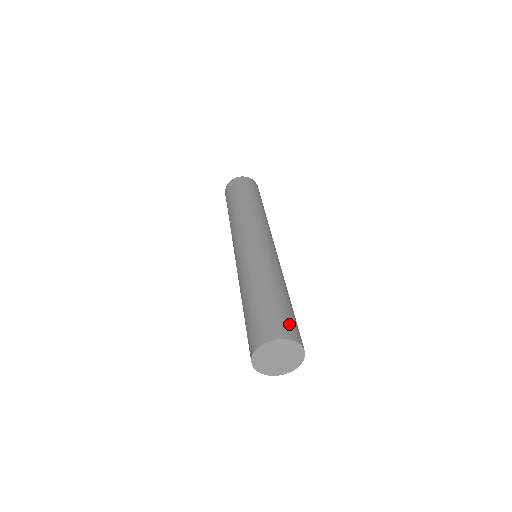
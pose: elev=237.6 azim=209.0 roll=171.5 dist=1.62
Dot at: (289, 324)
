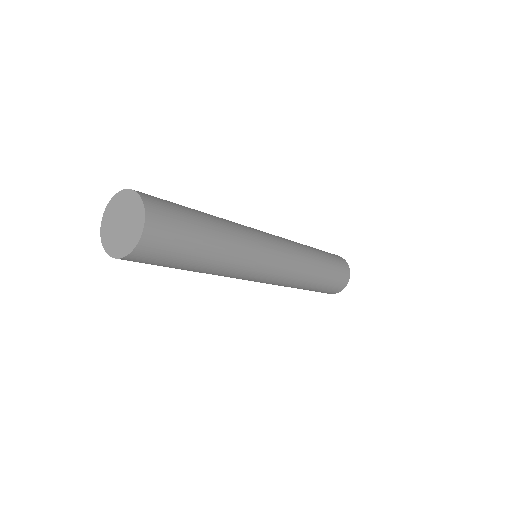
Dot at: occluded
